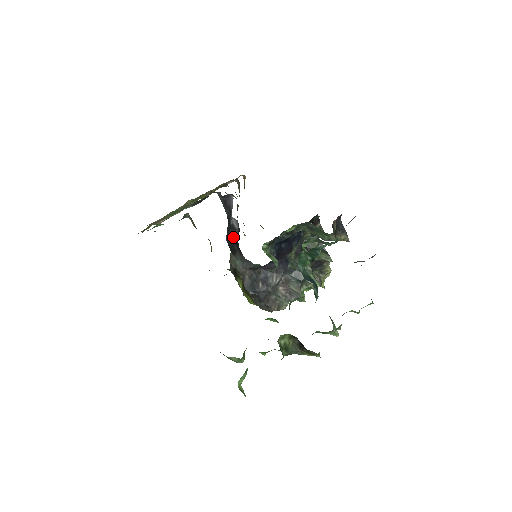
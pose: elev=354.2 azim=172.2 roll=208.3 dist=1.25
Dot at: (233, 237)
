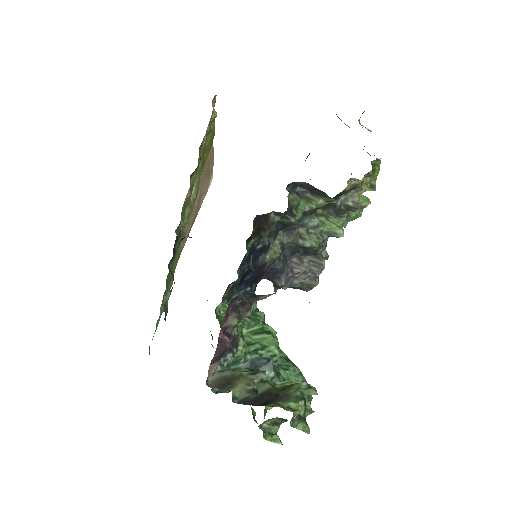
Dot at: occluded
